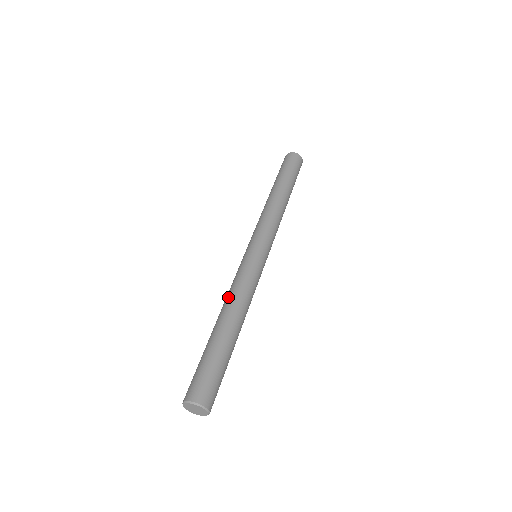
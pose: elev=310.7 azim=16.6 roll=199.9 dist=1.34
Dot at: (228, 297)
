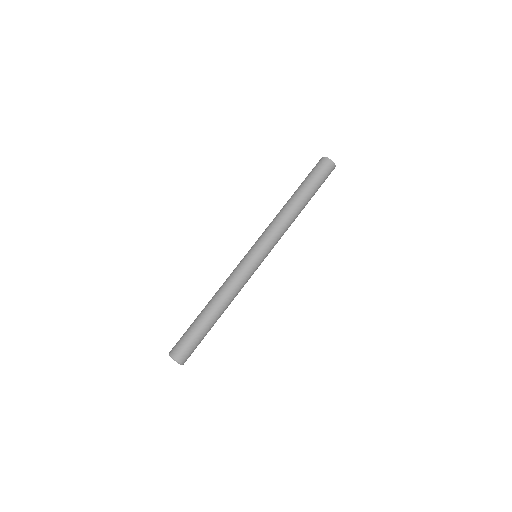
Dot at: (221, 289)
